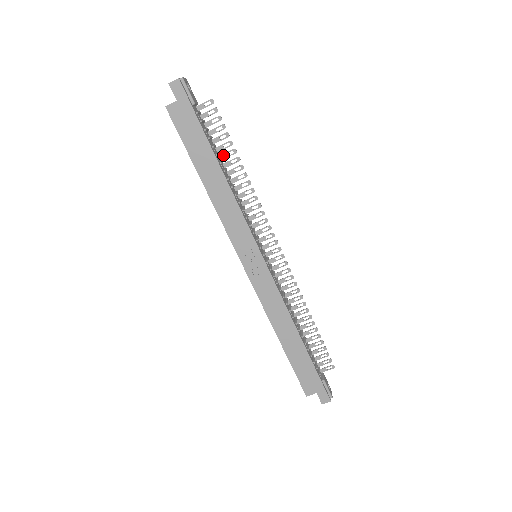
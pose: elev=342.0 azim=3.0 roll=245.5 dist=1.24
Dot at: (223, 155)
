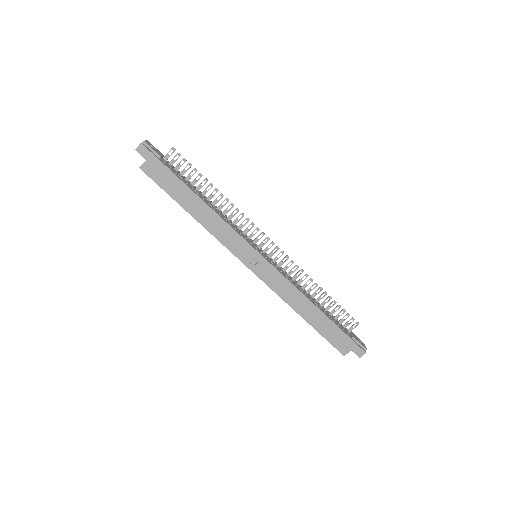
Dot at: (198, 187)
